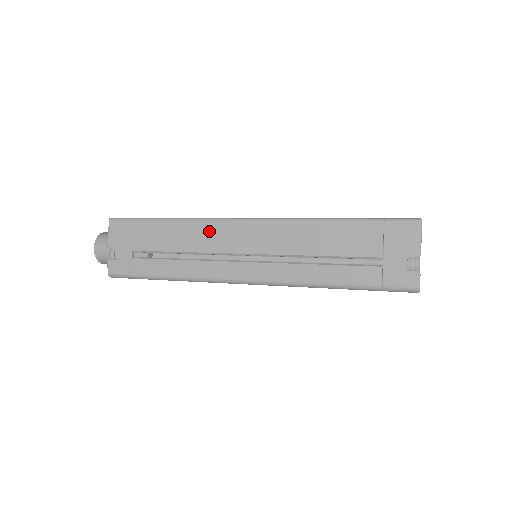
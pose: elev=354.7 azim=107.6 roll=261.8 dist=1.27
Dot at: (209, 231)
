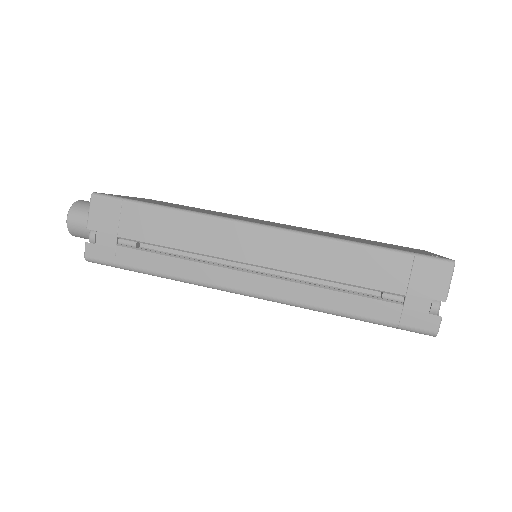
Dot at: (213, 231)
